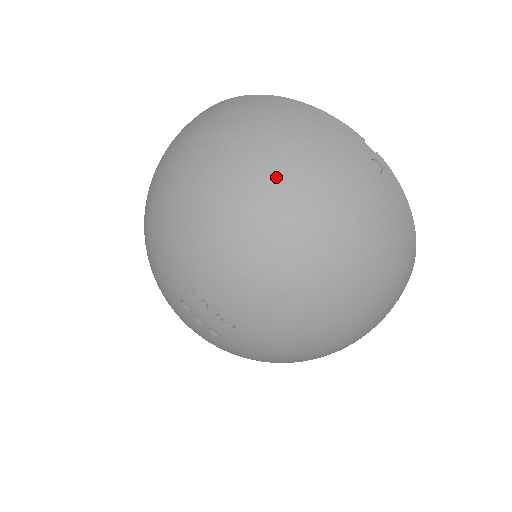
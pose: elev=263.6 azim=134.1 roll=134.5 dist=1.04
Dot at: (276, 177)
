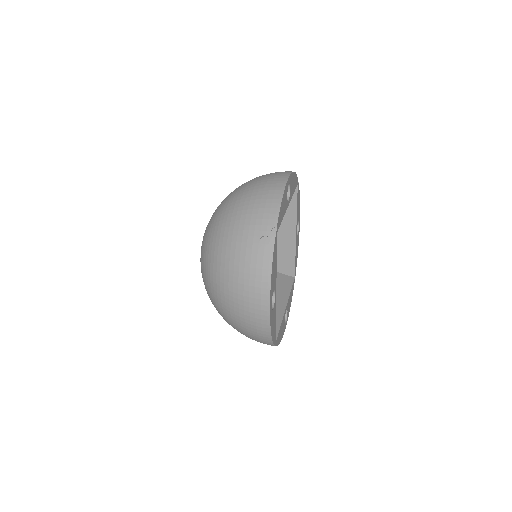
Dot at: (230, 208)
